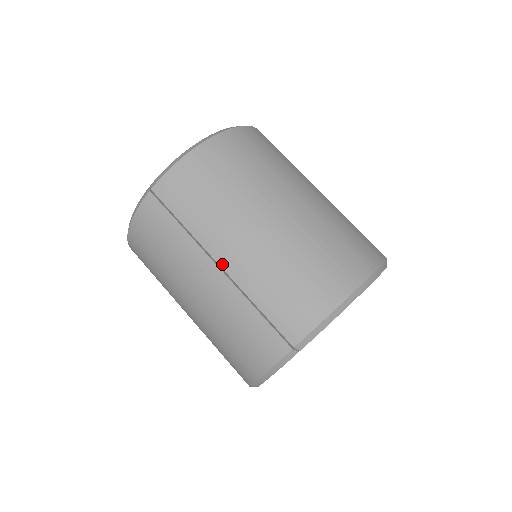
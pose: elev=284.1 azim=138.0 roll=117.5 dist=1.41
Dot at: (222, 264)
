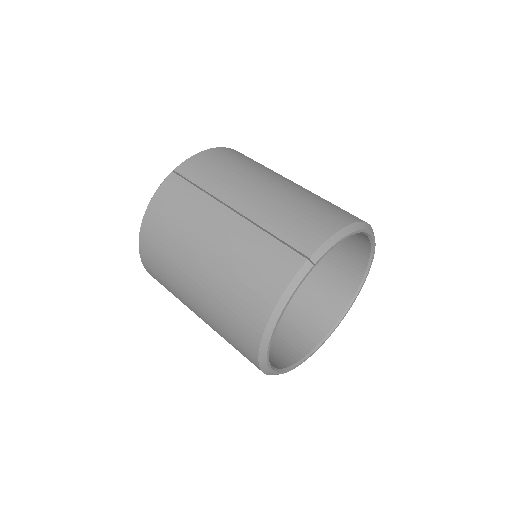
Dot at: (237, 208)
